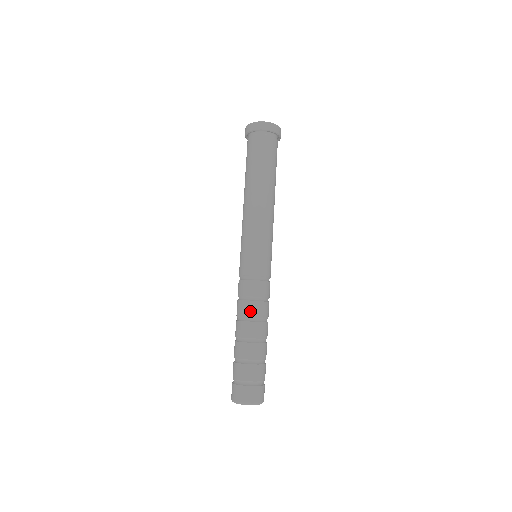
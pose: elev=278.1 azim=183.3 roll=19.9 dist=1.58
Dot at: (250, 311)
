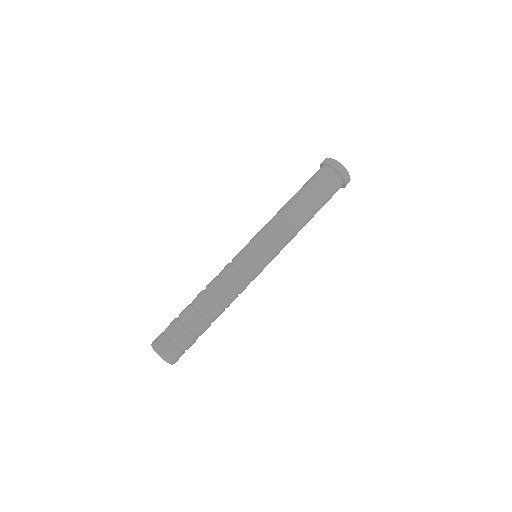
Dot at: (221, 293)
